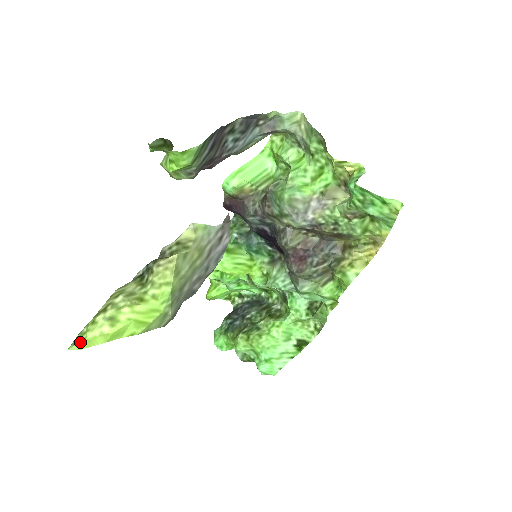
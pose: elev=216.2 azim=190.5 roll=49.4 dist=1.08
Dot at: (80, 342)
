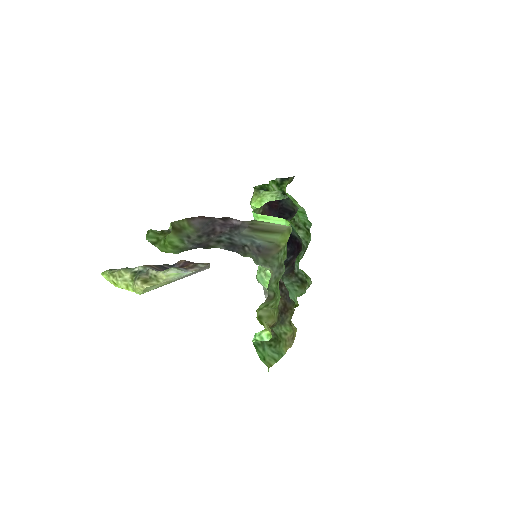
Dot at: (104, 277)
